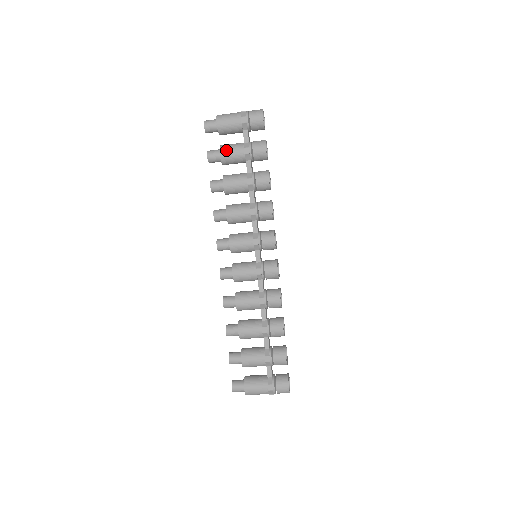
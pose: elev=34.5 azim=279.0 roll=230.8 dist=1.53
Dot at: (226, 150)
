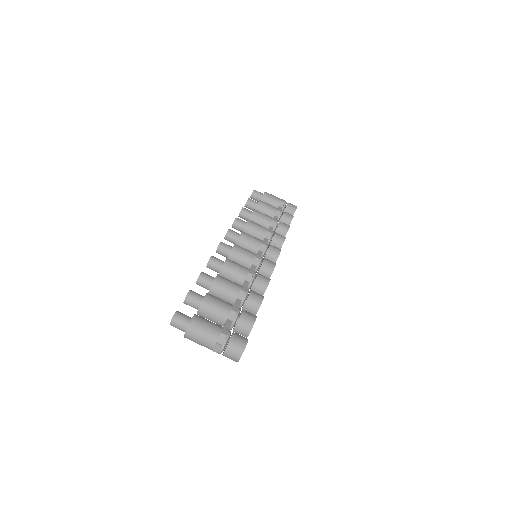
Dot at: occluded
